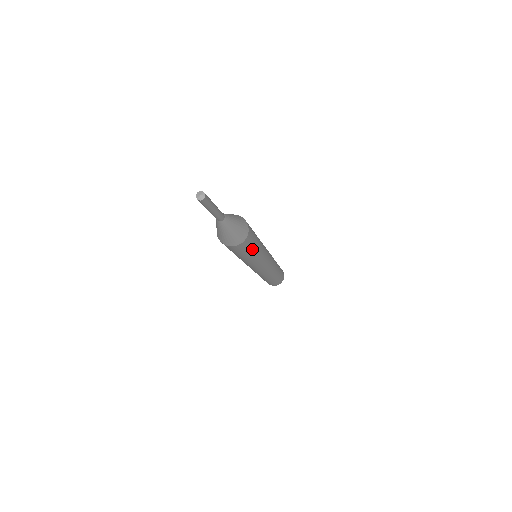
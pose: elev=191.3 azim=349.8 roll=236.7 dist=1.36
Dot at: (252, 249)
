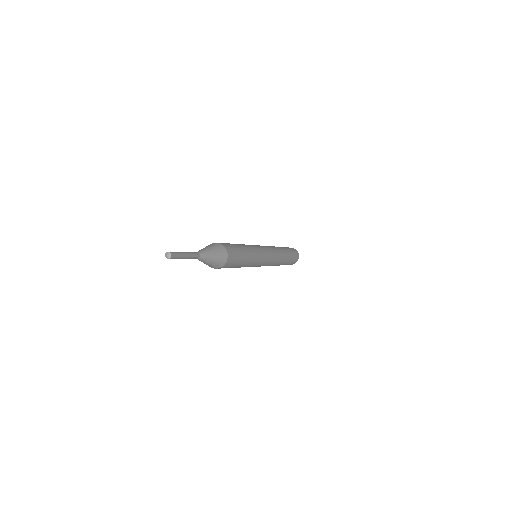
Dot at: occluded
